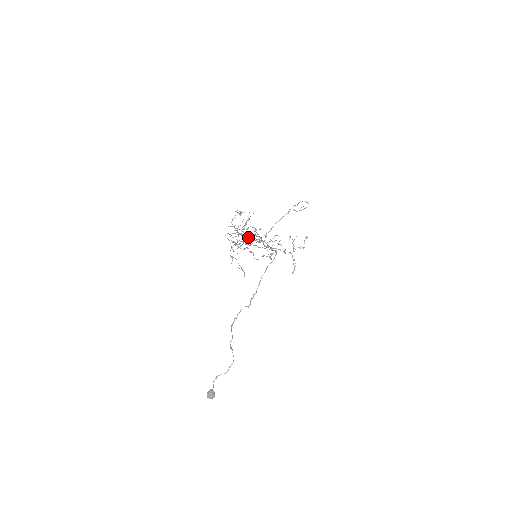
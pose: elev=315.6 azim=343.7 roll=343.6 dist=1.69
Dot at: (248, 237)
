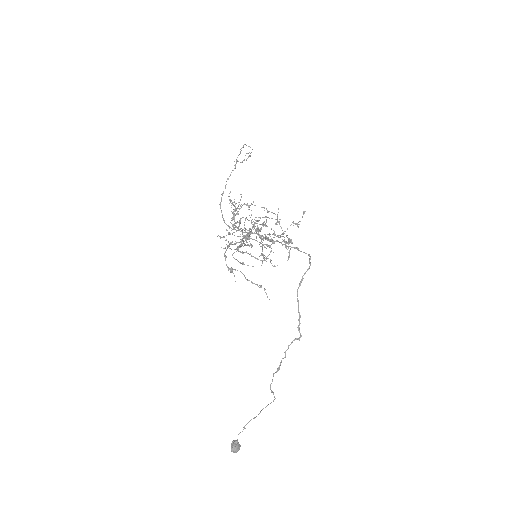
Dot at: (263, 239)
